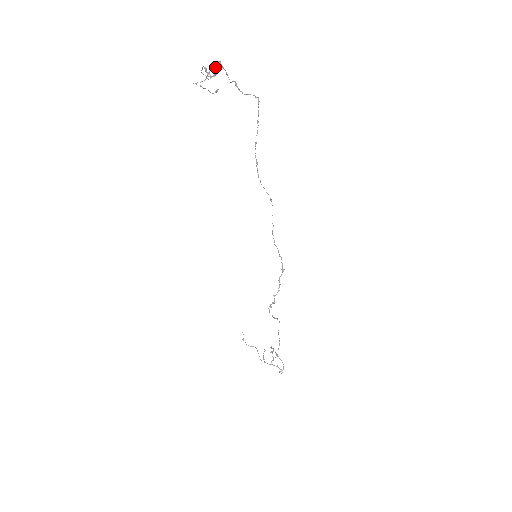
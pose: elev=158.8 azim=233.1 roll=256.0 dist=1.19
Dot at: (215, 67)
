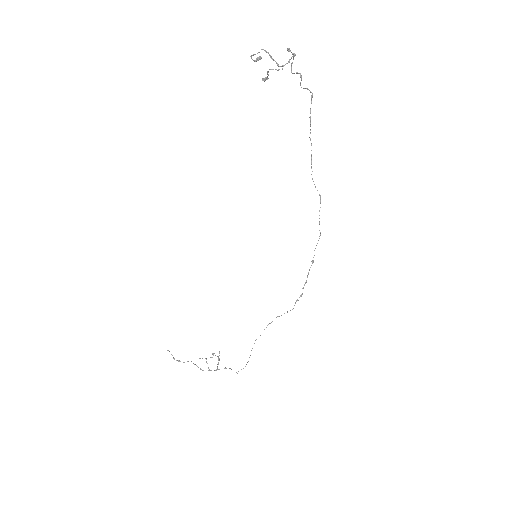
Dot at: (293, 55)
